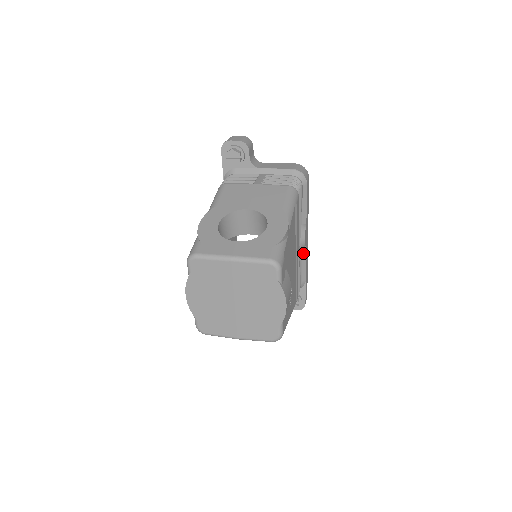
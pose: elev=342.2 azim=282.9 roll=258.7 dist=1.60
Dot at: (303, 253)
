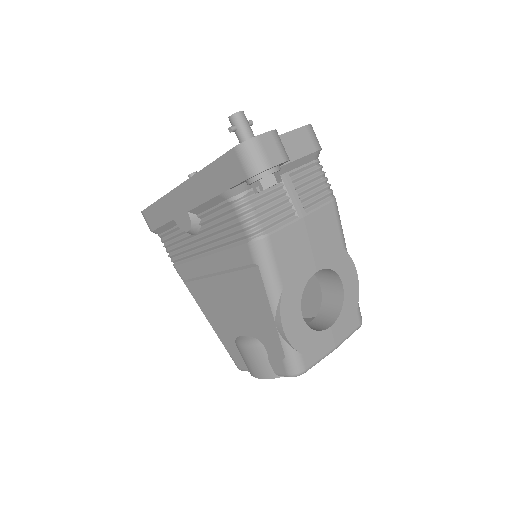
Dot at: occluded
